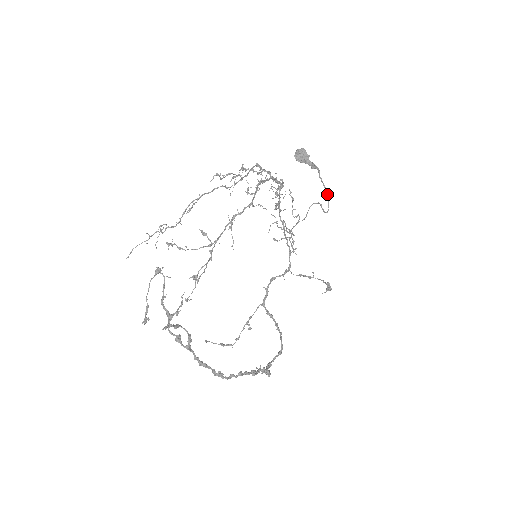
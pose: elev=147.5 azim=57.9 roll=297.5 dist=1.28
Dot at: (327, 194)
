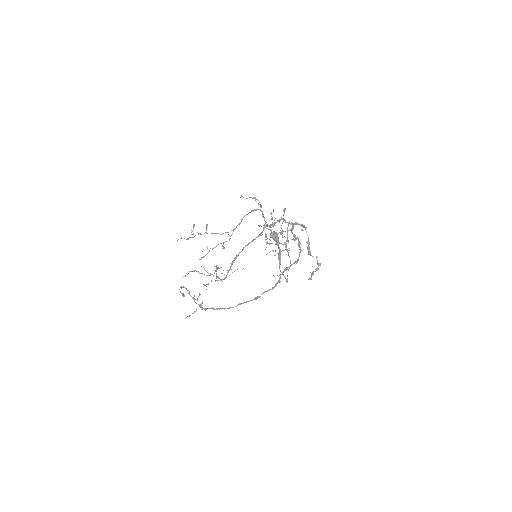
Dot at: (285, 277)
